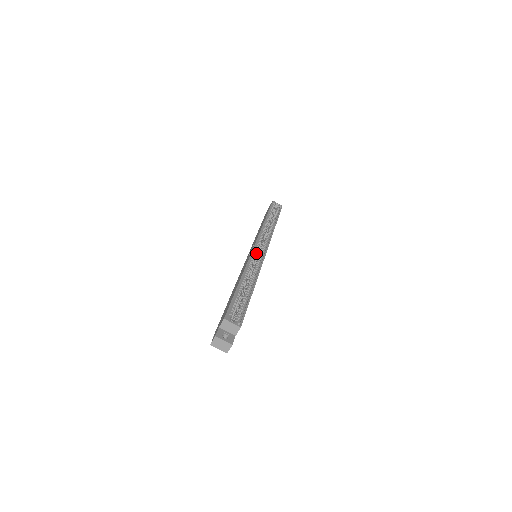
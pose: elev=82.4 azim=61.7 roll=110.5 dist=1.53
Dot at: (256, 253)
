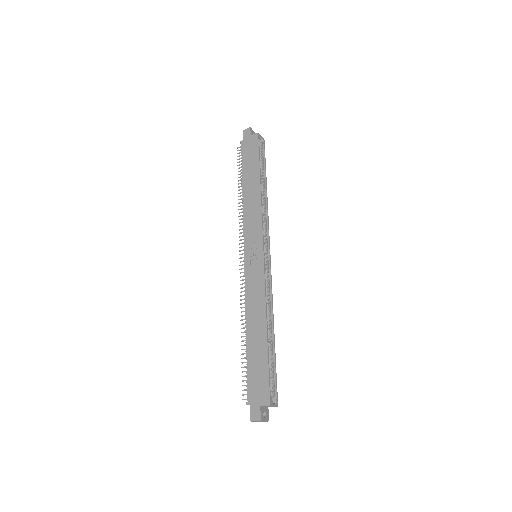
Dot at: (265, 266)
